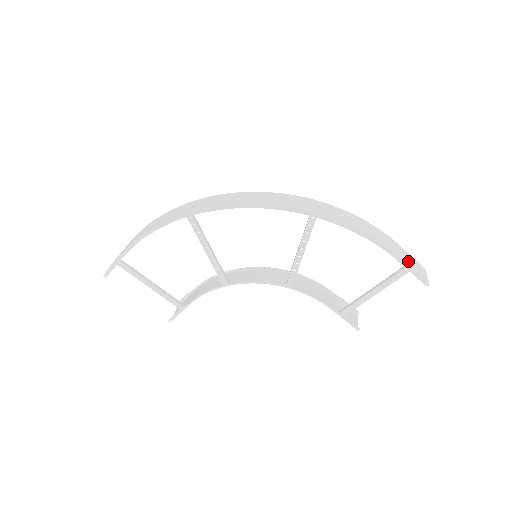
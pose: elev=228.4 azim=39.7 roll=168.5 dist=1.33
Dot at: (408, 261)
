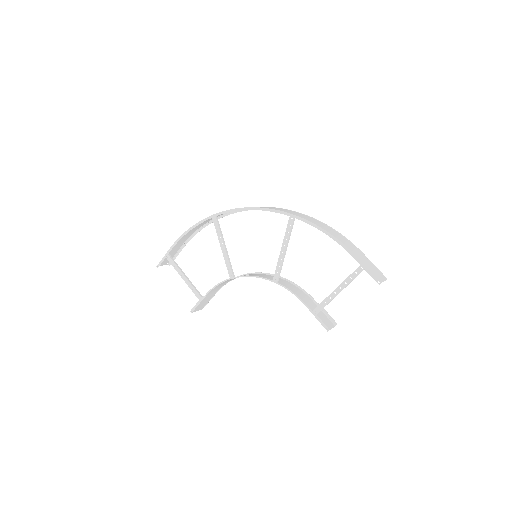
Dot at: (365, 262)
